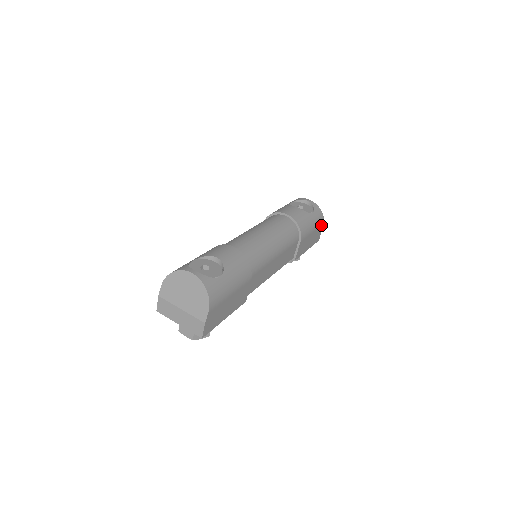
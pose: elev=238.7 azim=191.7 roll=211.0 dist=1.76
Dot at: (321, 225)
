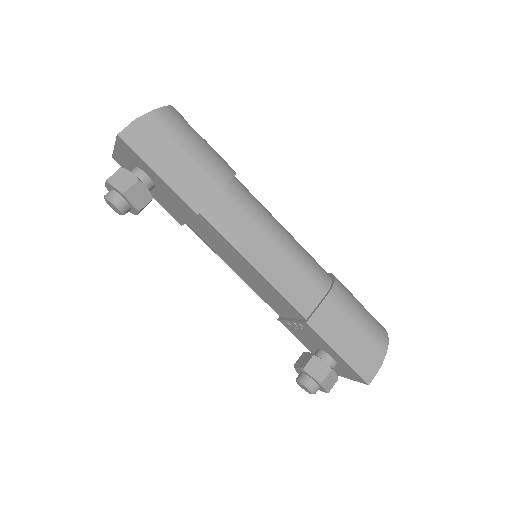
Dot at: (379, 350)
